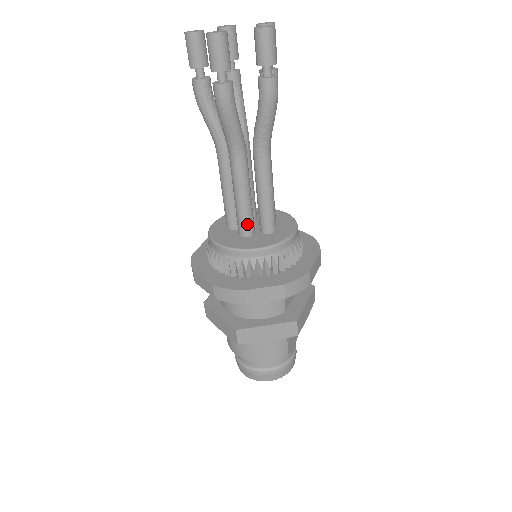
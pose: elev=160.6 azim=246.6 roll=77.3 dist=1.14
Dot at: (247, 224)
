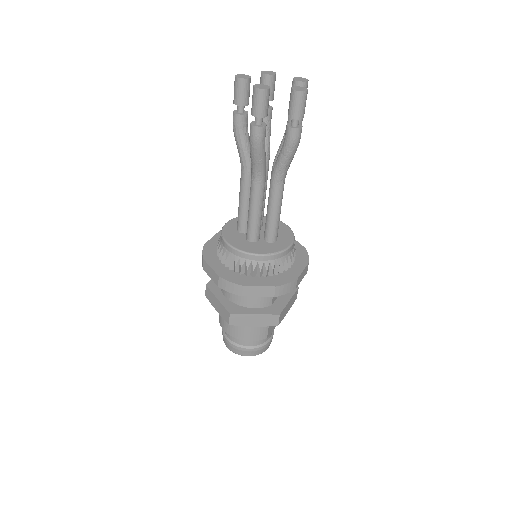
Dot at: (255, 232)
